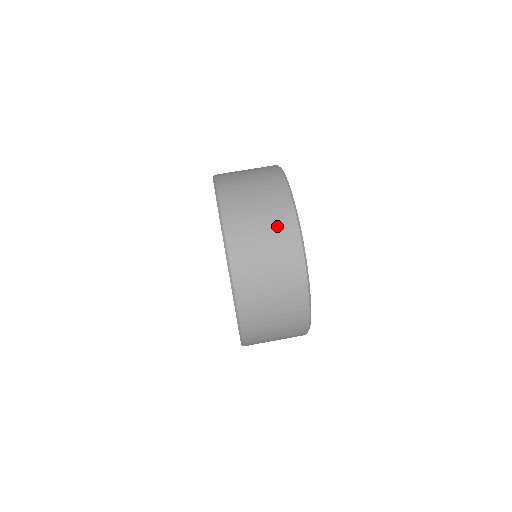
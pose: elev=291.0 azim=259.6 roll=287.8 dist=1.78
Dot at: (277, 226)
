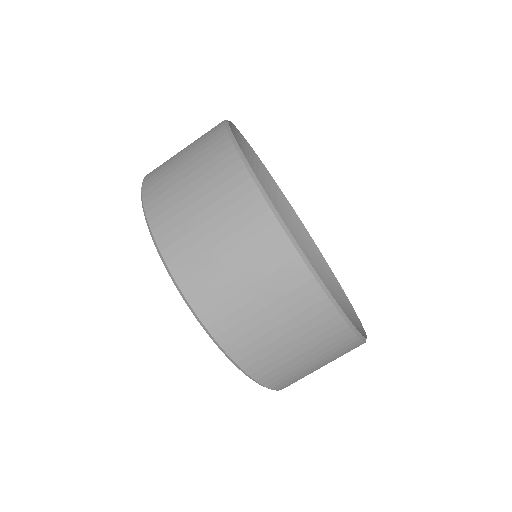
Dot at: (250, 244)
